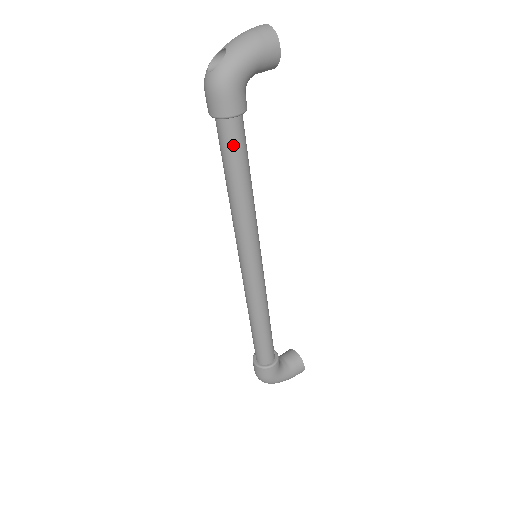
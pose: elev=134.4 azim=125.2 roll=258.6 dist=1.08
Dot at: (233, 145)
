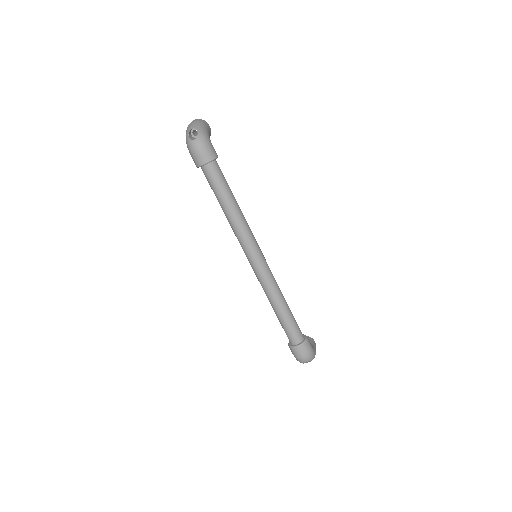
Dot at: (222, 176)
